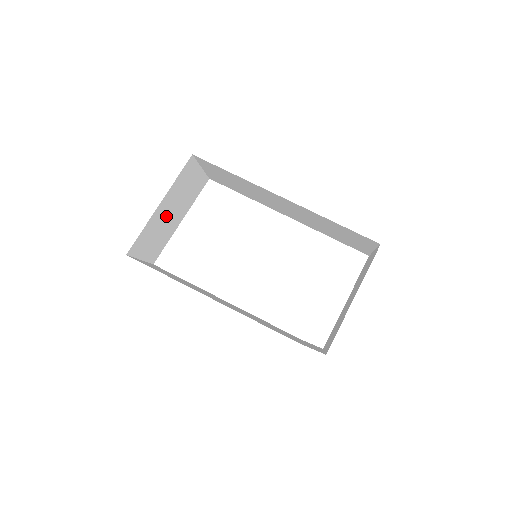
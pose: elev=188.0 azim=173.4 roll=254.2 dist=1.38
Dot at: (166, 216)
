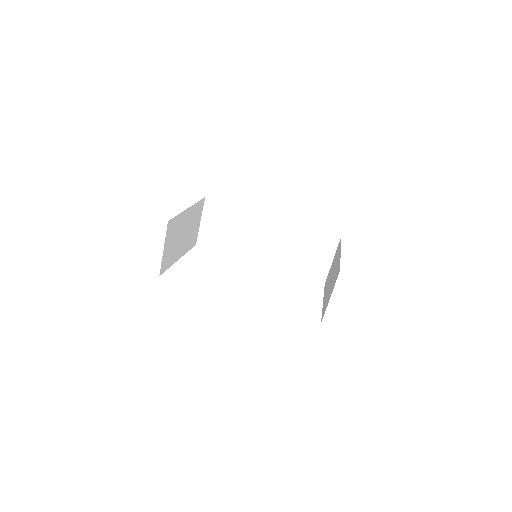
Dot at: (182, 231)
